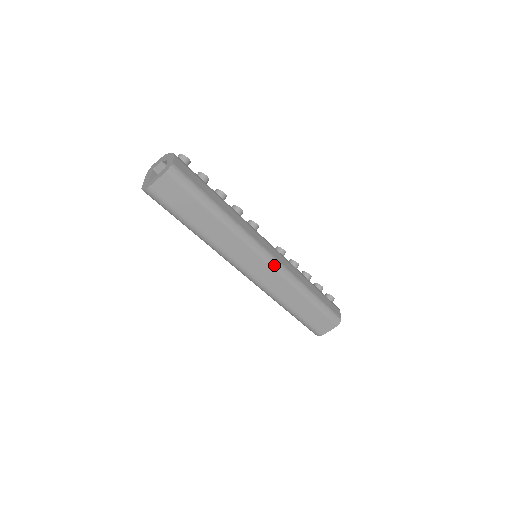
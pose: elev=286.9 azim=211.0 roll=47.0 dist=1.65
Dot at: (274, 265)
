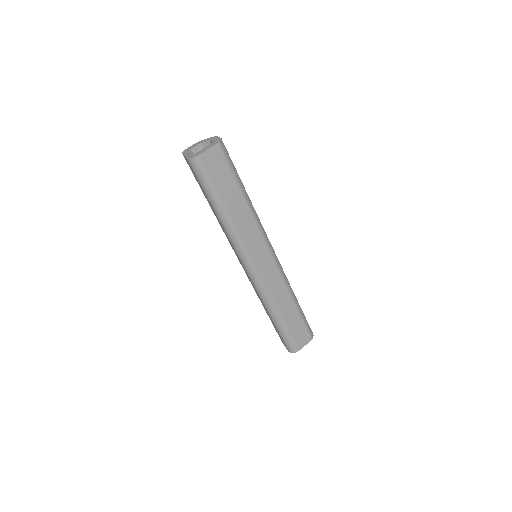
Dot at: (276, 261)
